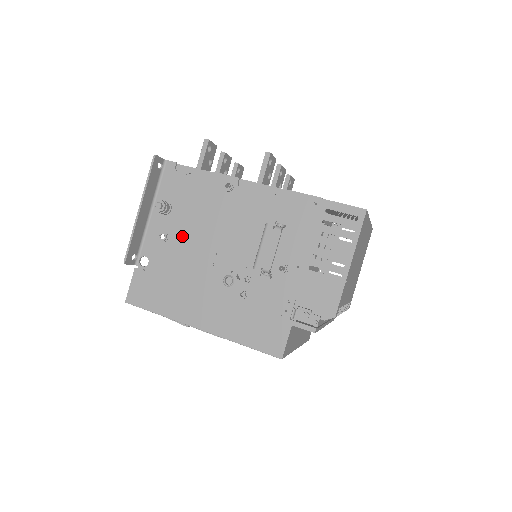
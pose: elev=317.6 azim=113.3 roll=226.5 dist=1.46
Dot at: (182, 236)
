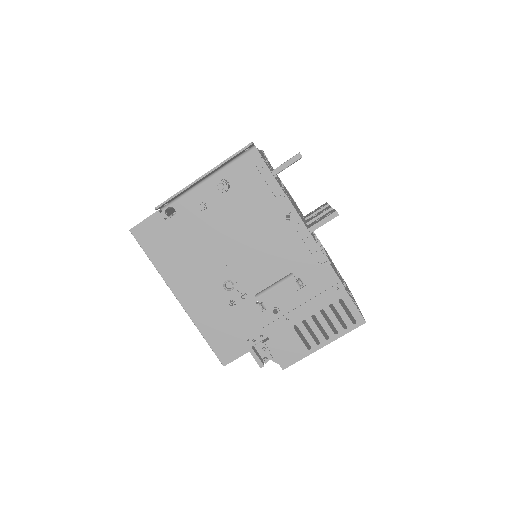
Dot at: (219, 221)
